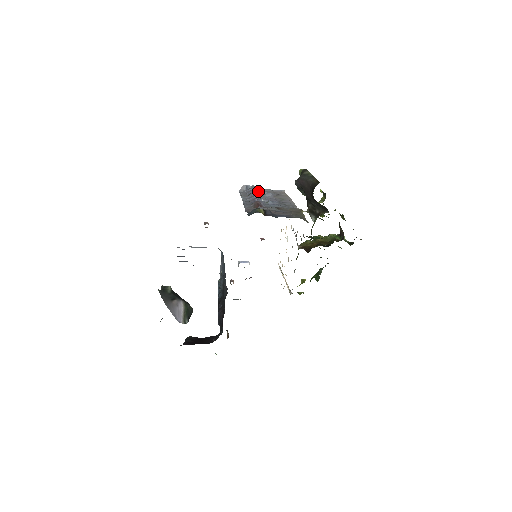
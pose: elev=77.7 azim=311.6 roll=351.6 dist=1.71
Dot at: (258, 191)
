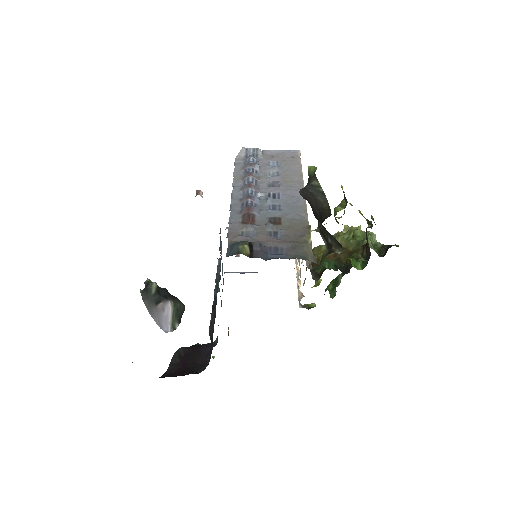
Dot at: (262, 158)
